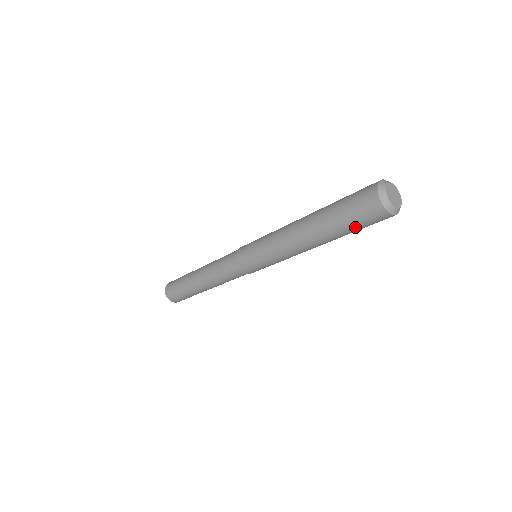
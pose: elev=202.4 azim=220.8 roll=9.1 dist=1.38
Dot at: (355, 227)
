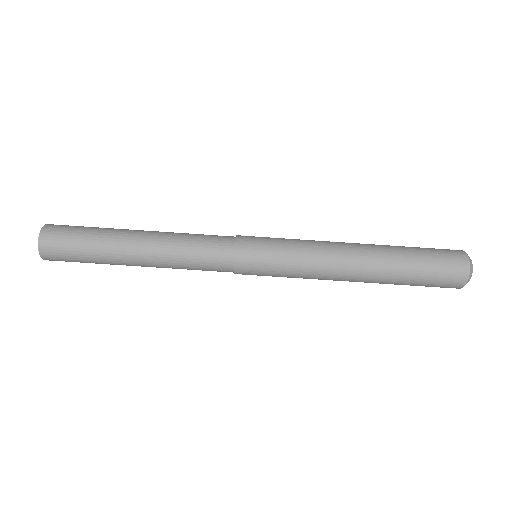
Dot at: (425, 274)
